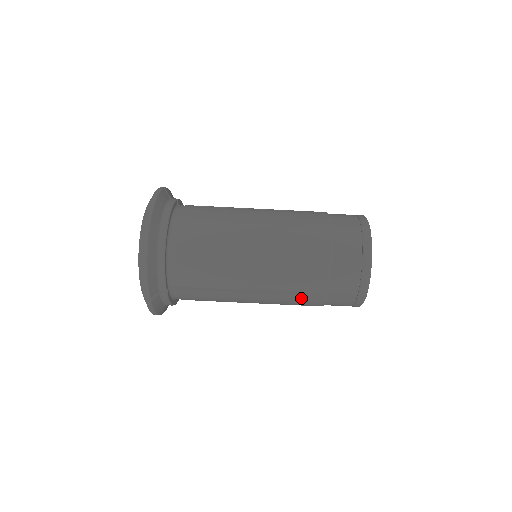
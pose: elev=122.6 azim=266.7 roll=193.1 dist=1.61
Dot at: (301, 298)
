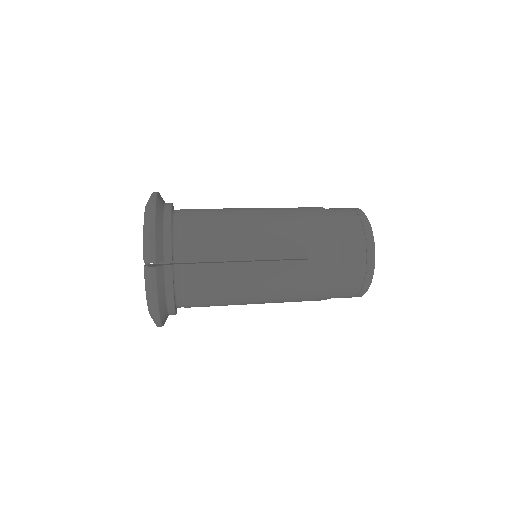
Dot at: (313, 265)
